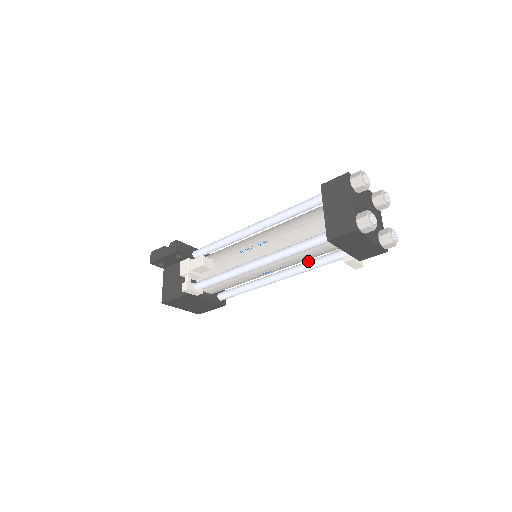
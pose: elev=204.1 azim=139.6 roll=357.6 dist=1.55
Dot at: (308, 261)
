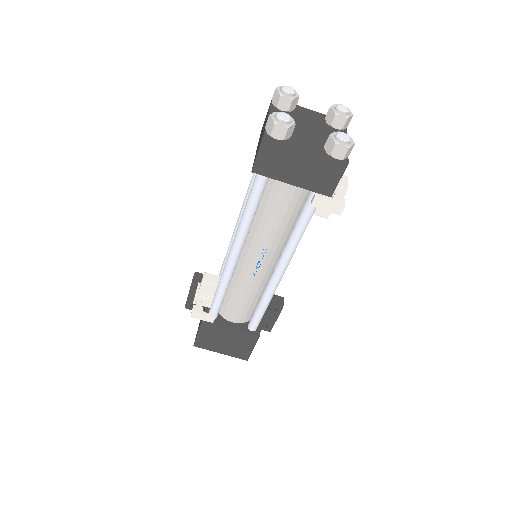
Dot at: occluded
